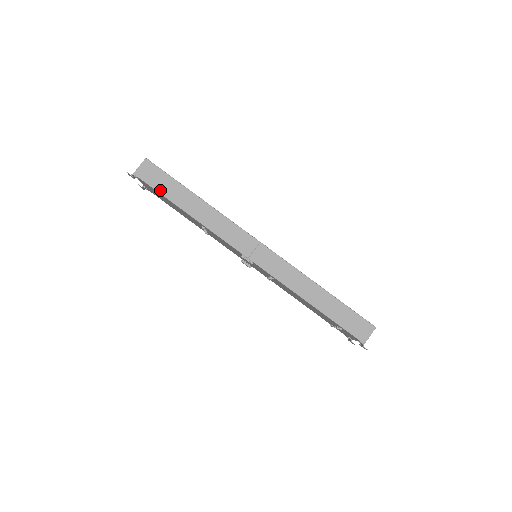
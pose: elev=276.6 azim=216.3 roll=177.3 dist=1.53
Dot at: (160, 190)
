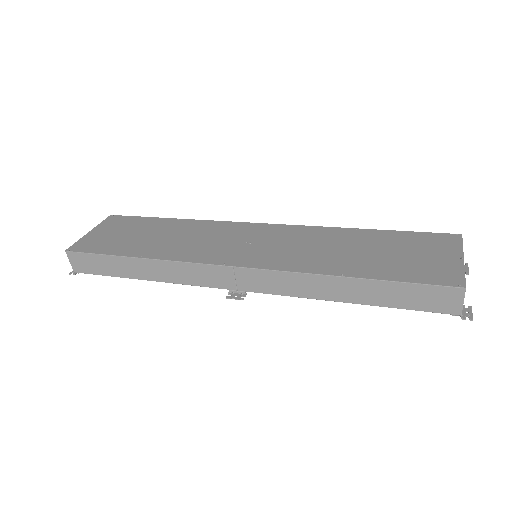
Dot at: (105, 273)
